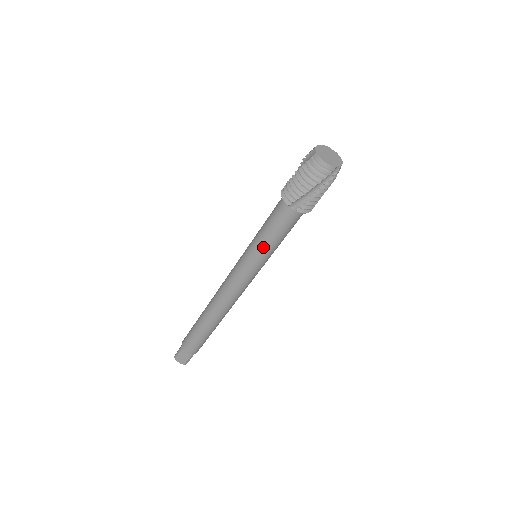
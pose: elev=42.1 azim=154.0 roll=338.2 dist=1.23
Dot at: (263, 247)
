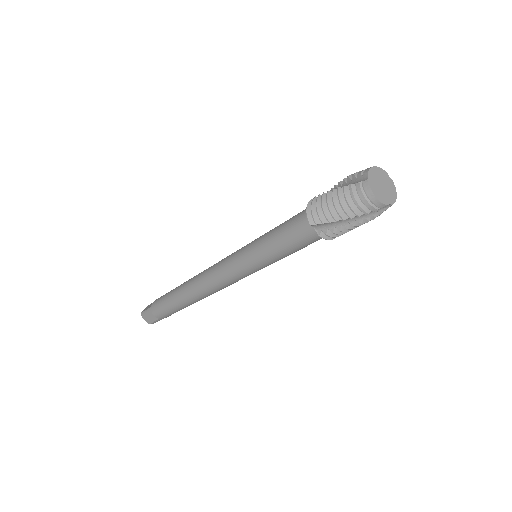
Dot at: (266, 254)
